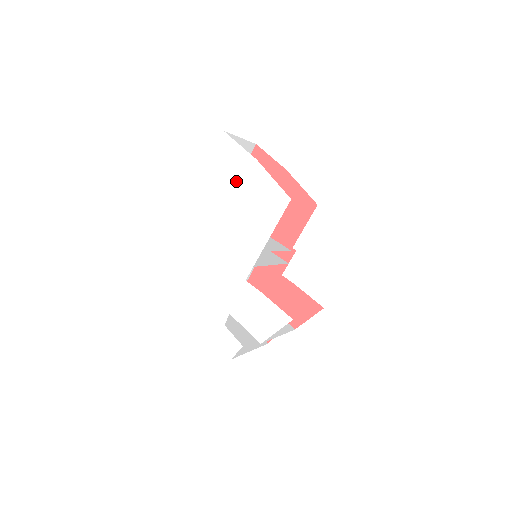
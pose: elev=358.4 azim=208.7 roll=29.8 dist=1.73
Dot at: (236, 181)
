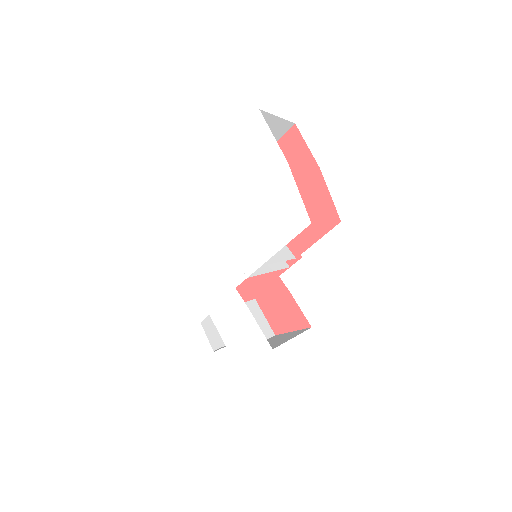
Dot at: (256, 175)
